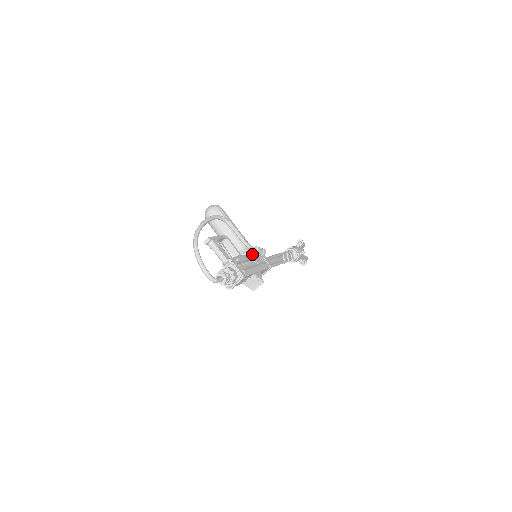
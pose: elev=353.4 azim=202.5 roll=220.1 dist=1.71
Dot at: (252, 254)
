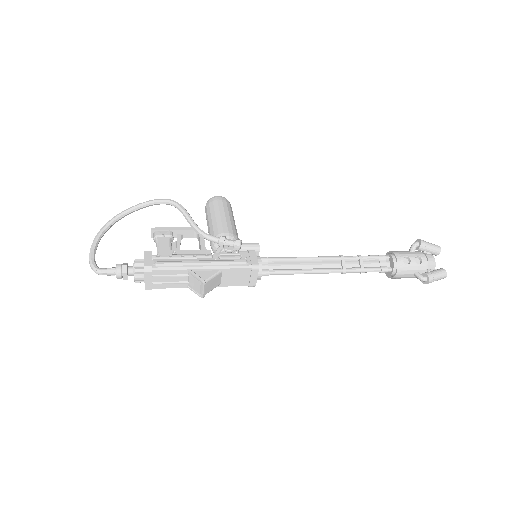
Dot at: occluded
